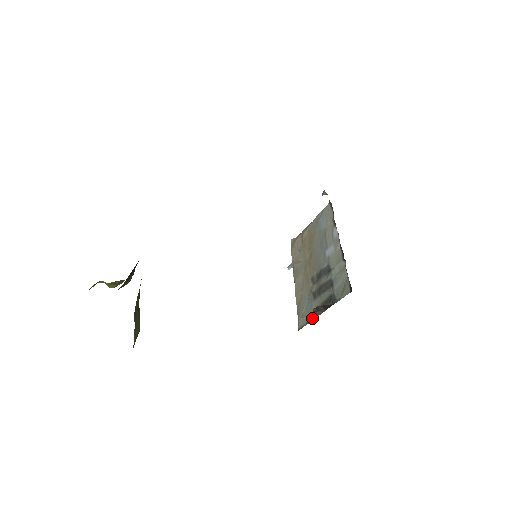
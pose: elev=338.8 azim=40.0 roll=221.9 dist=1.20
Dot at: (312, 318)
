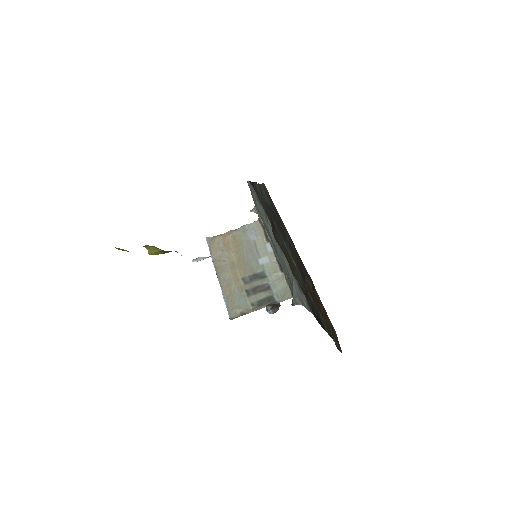
Dot at: (273, 313)
